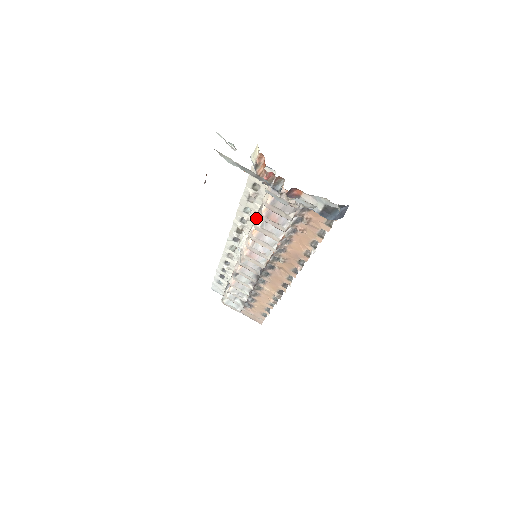
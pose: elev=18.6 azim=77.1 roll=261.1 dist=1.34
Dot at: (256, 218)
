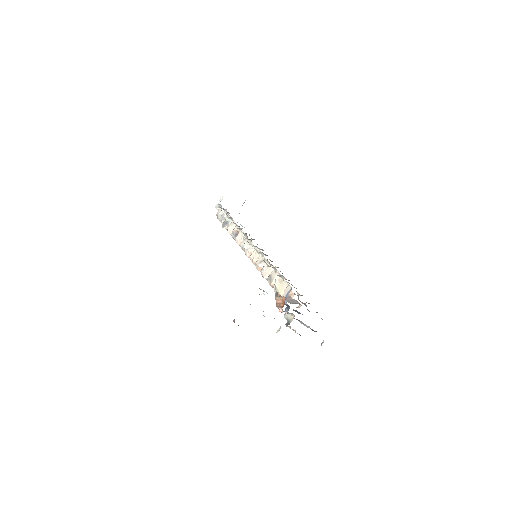
Dot at: (265, 269)
